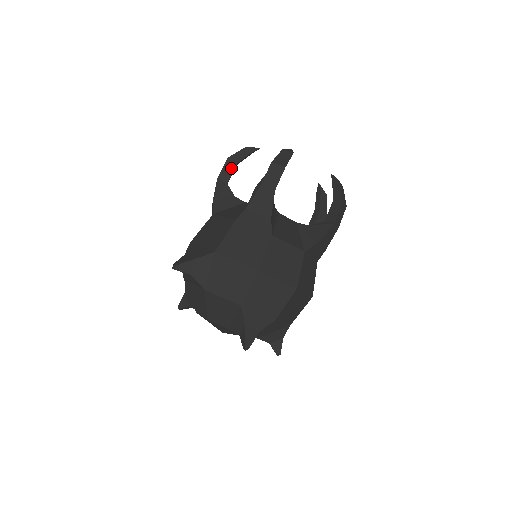
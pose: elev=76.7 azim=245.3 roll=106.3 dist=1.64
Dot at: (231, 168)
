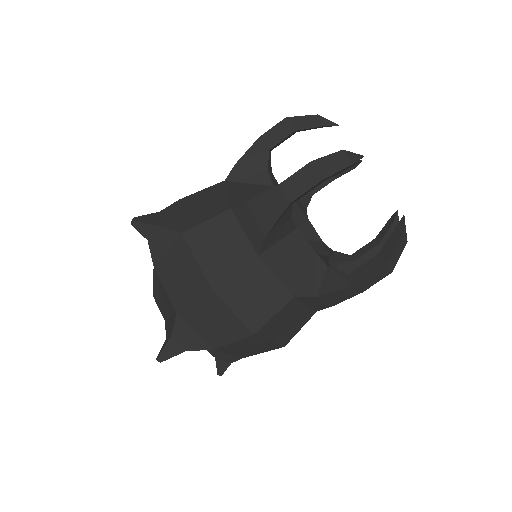
Dot at: (284, 133)
